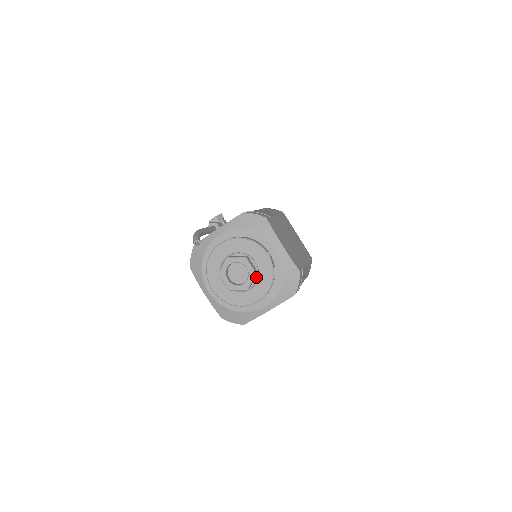
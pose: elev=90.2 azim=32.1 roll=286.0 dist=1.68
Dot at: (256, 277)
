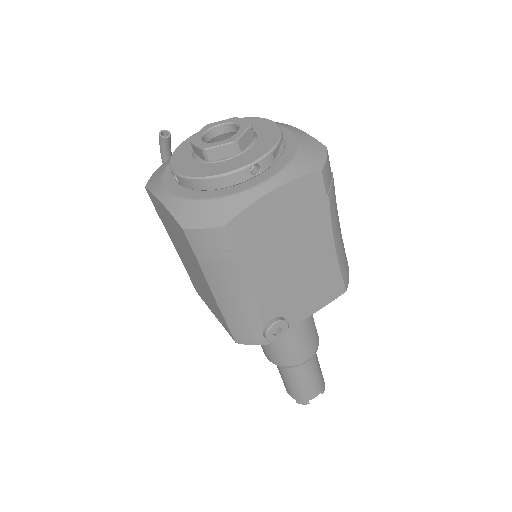
Dot at: (252, 141)
